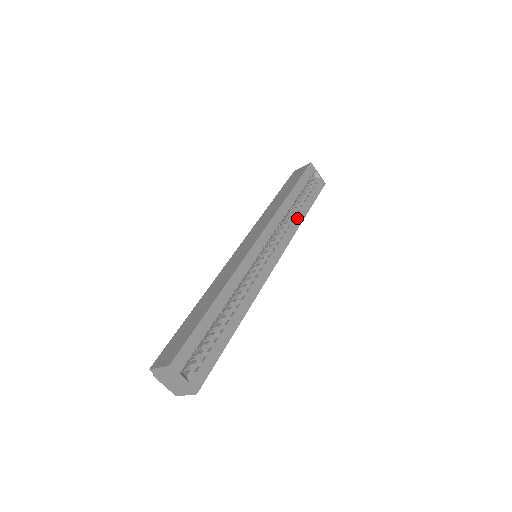
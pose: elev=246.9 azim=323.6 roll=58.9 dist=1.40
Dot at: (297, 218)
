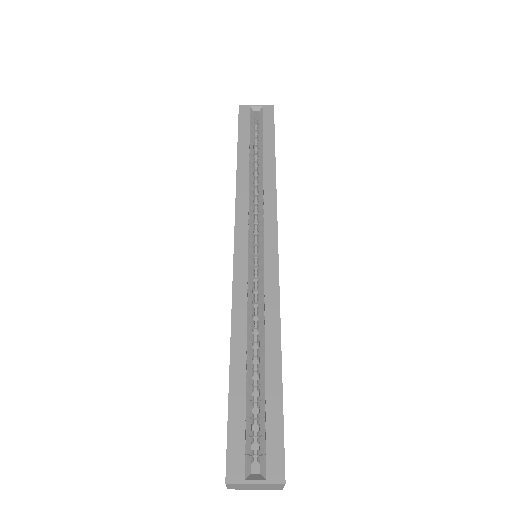
Dot at: (266, 174)
